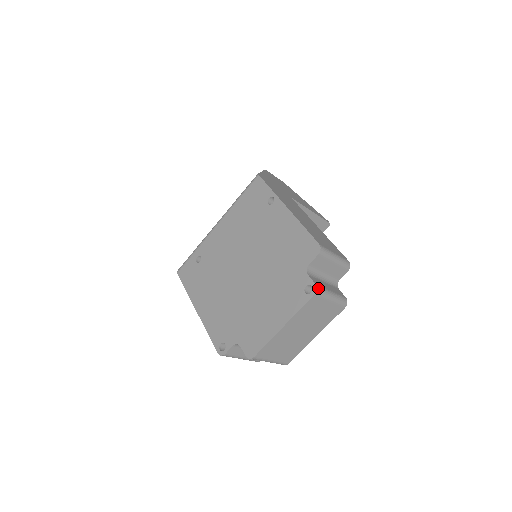
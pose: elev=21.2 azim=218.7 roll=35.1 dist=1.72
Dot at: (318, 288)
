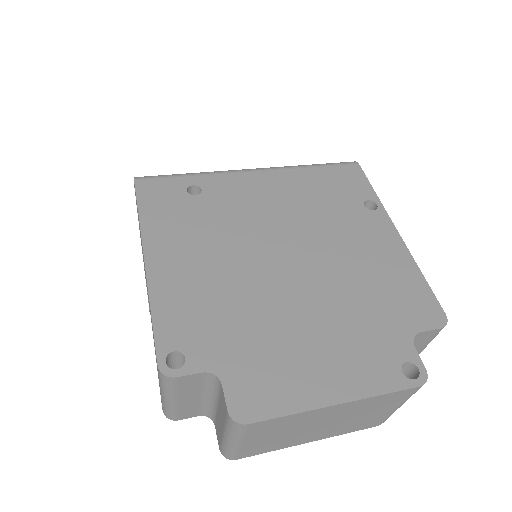
Dot at: (425, 379)
